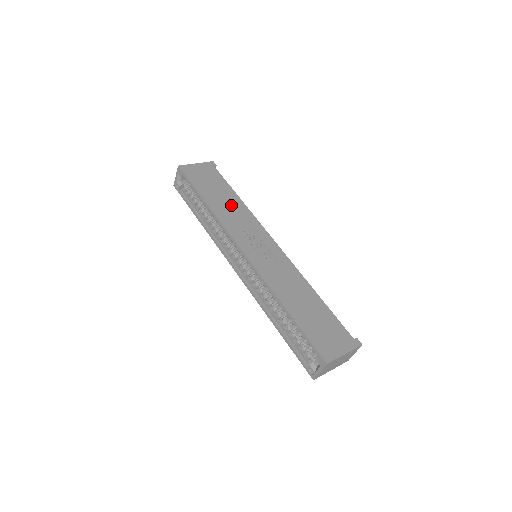
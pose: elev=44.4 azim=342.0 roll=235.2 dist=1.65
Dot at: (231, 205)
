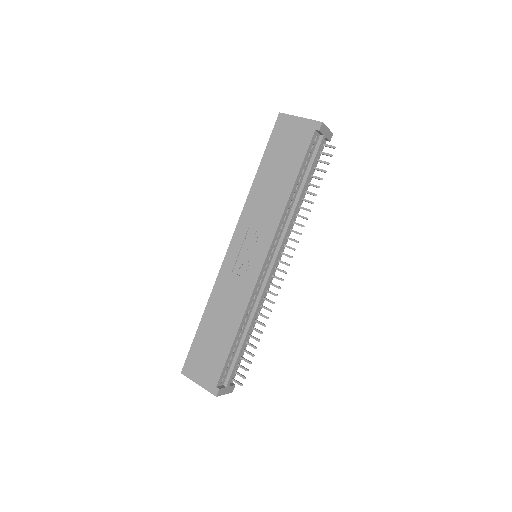
Dot at: (274, 193)
